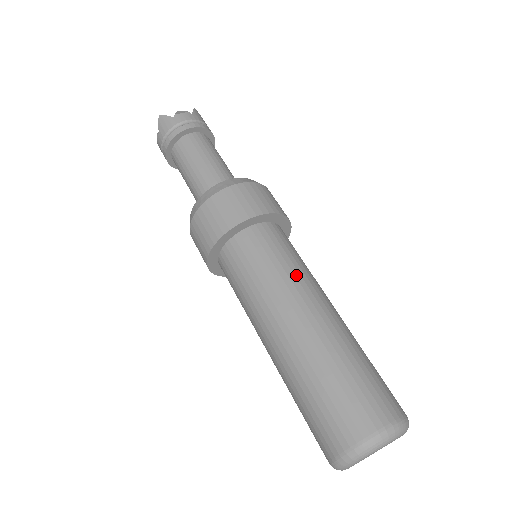
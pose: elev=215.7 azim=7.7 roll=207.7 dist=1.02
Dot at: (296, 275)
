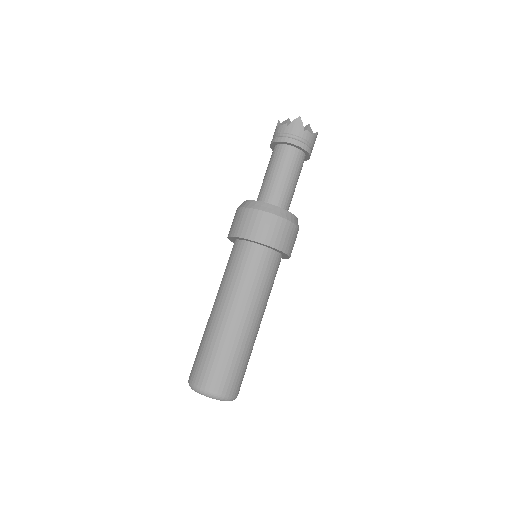
Dot at: (265, 296)
